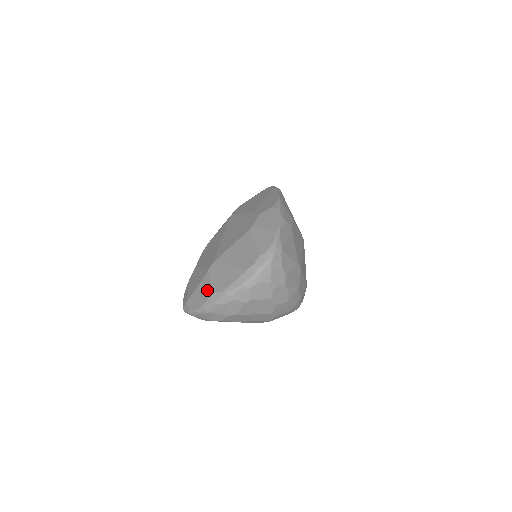
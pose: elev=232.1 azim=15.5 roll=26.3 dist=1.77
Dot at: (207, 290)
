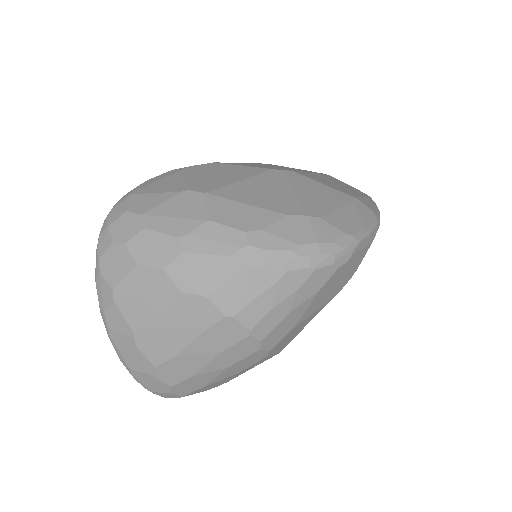
Dot at: occluded
